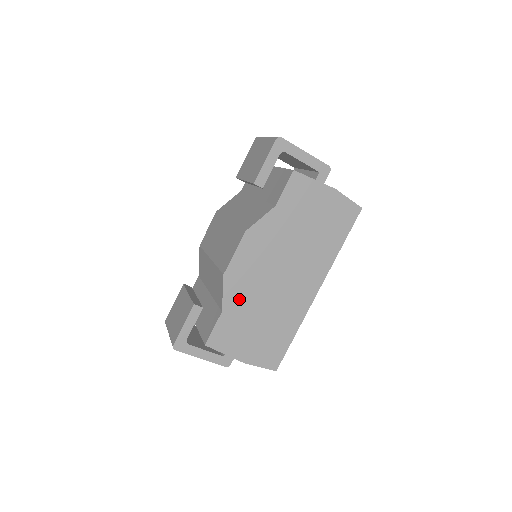
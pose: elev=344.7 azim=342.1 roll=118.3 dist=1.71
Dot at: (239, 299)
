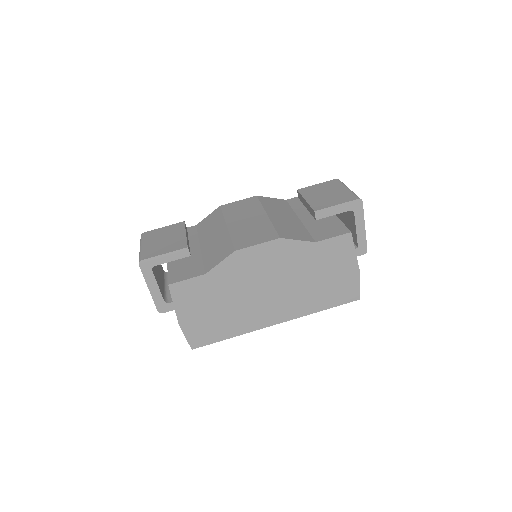
Dot at: (225, 277)
